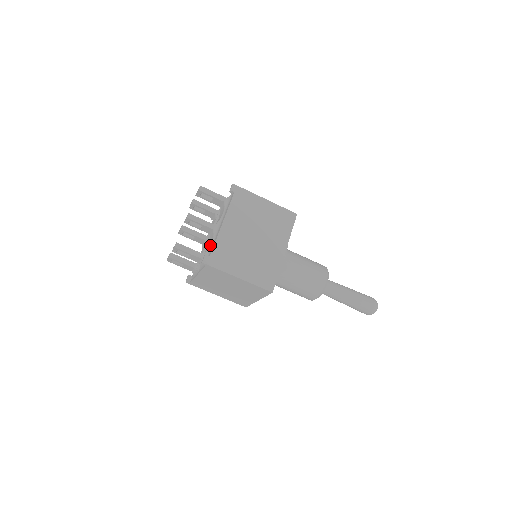
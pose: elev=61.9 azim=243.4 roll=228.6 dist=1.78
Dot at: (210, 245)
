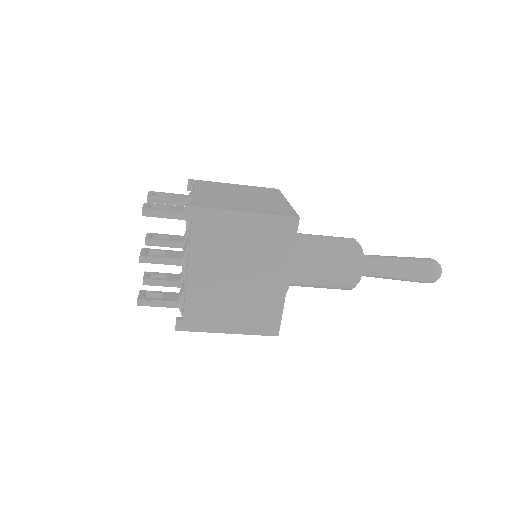
Dot at: (182, 291)
